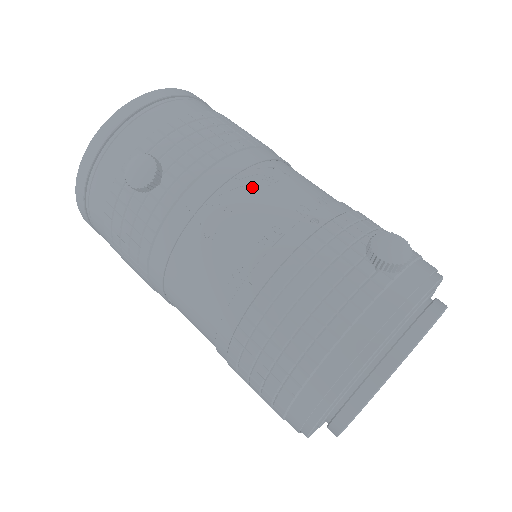
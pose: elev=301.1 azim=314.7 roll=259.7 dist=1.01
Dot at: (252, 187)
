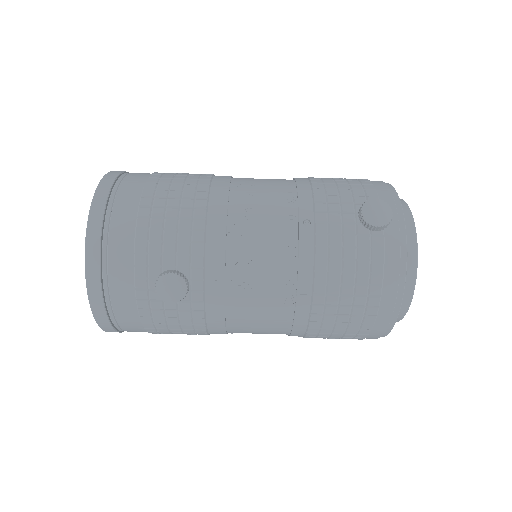
Dot at: (245, 231)
